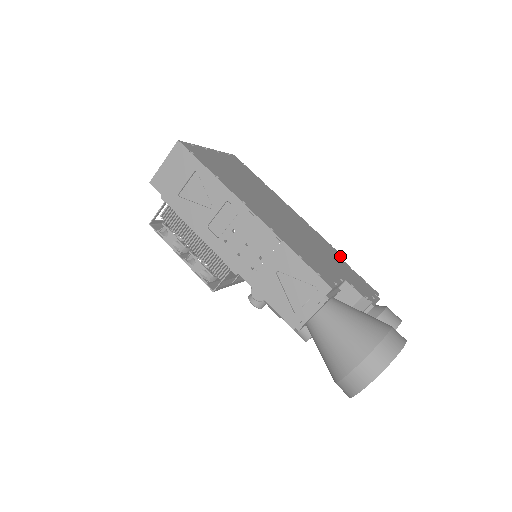
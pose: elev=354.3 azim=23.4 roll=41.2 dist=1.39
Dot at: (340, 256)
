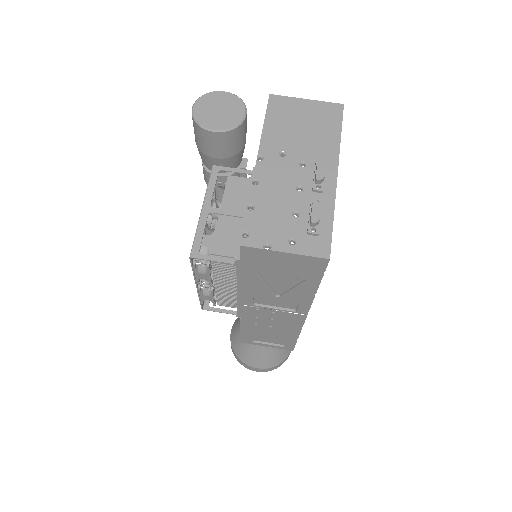
Dot at: occluded
